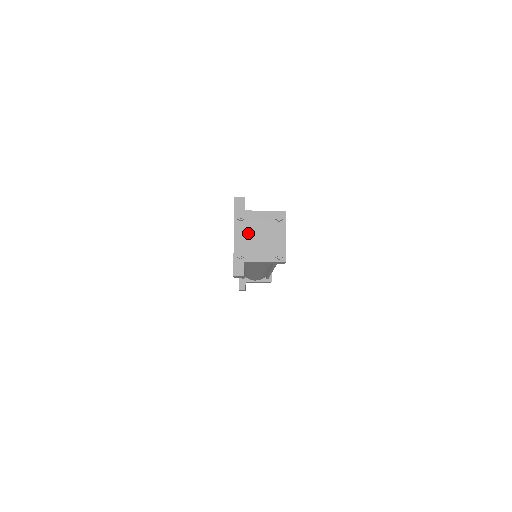
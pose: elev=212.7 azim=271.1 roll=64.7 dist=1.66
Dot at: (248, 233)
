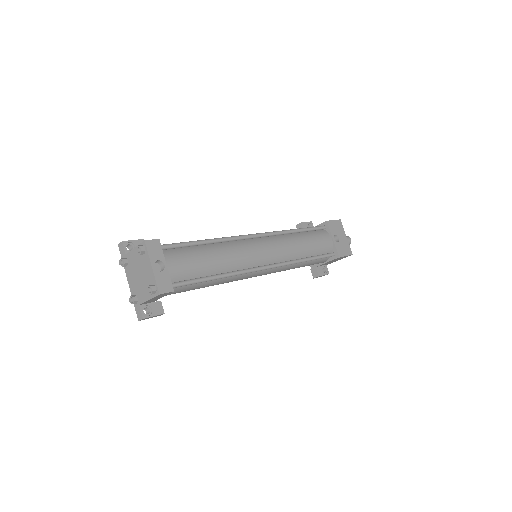
Dot at: (133, 276)
